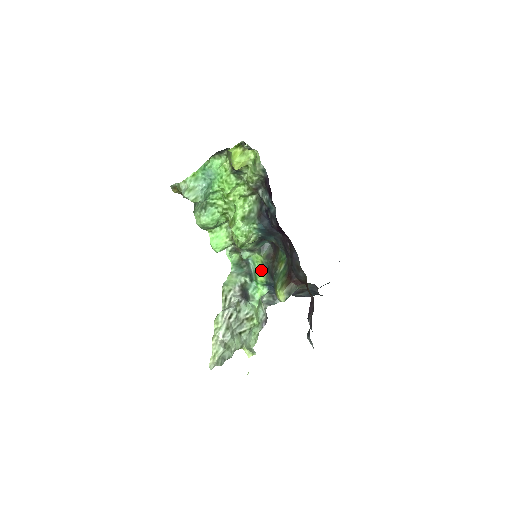
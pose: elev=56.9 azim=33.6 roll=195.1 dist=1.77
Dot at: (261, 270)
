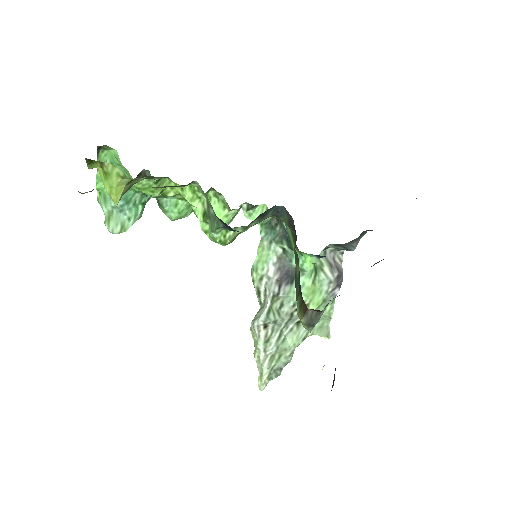
Dot at: (292, 240)
